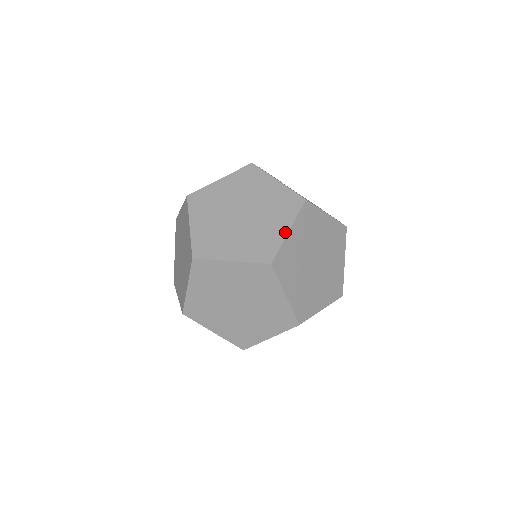
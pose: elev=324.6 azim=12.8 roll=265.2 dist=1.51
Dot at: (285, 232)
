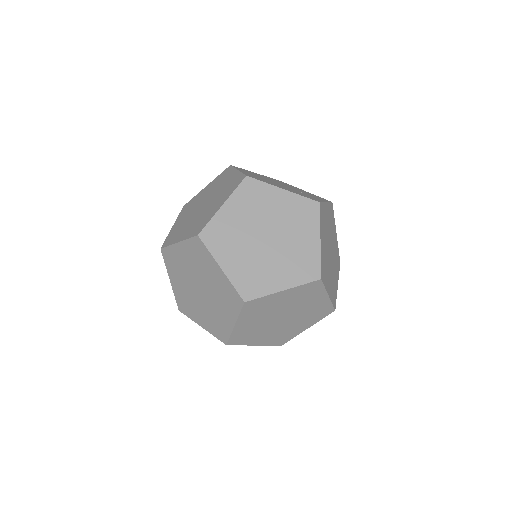
Dot at: (236, 172)
